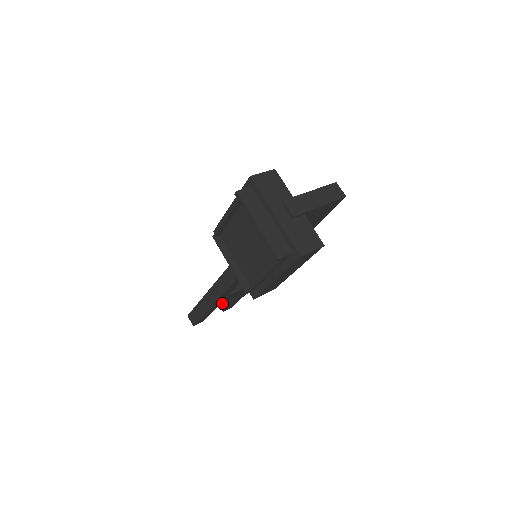
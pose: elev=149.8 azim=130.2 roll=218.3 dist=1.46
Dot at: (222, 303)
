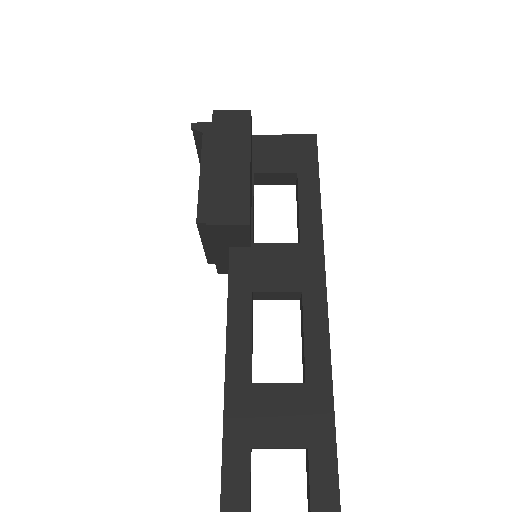
Dot at: (260, 441)
